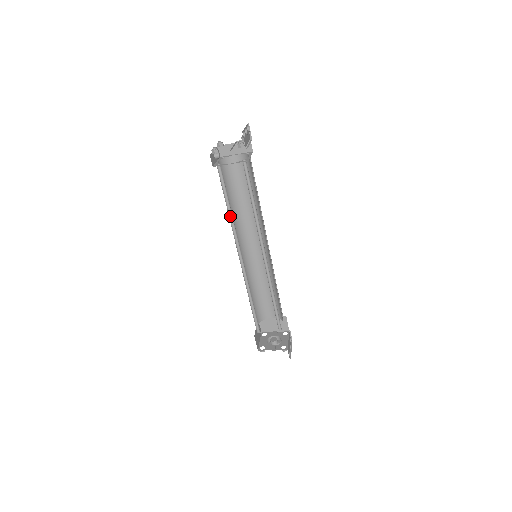
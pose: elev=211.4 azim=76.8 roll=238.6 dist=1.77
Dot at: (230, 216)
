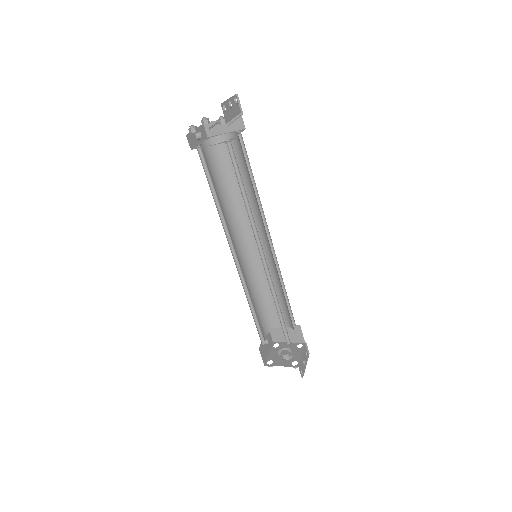
Dot at: (219, 209)
